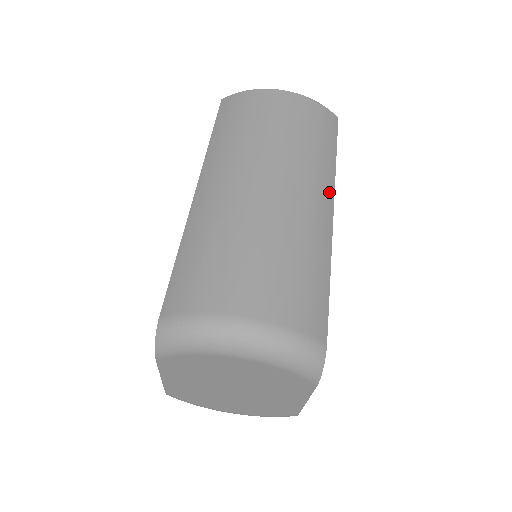
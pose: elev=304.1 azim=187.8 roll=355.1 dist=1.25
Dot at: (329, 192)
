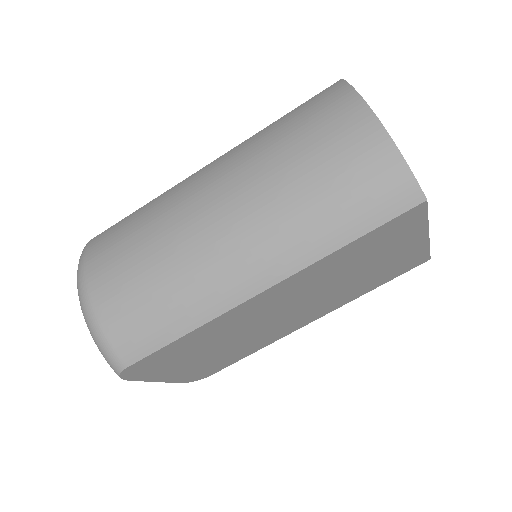
Dot at: (281, 270)
